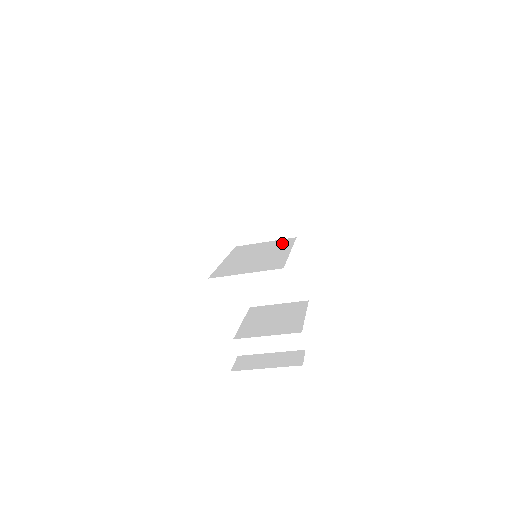
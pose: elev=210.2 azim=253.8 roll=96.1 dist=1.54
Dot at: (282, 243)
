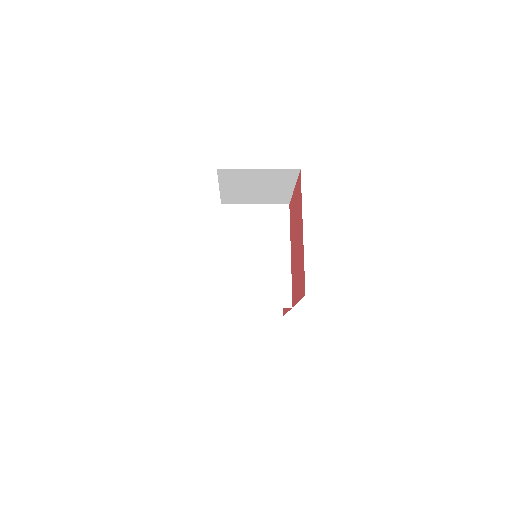
Dot at: (277, 221)
